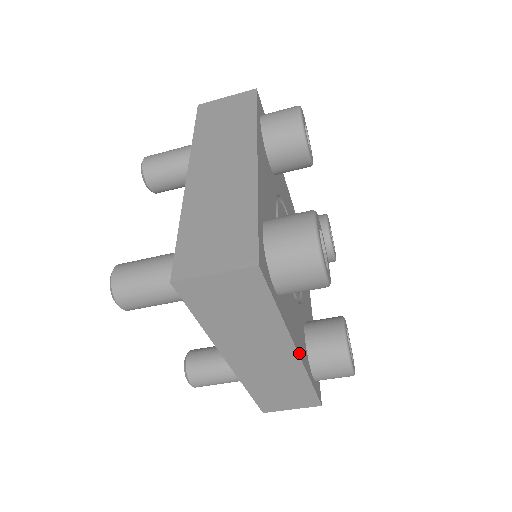
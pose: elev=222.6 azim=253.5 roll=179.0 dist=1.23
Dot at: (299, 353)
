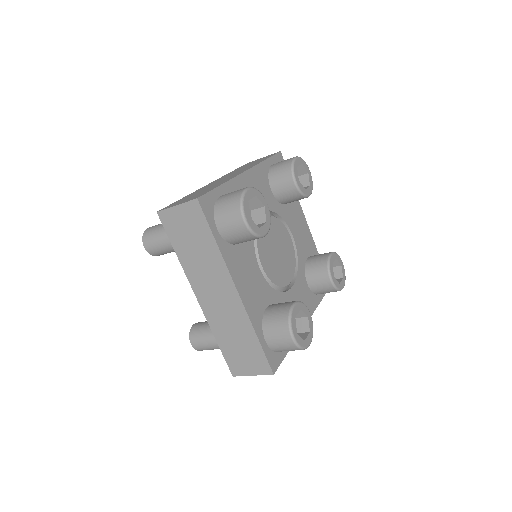
Dot at: (241, 297)
